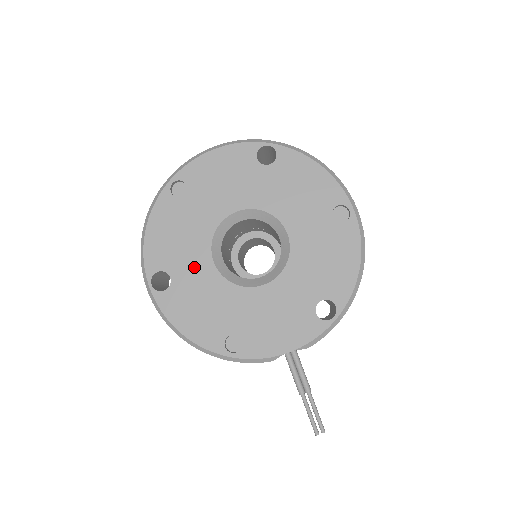
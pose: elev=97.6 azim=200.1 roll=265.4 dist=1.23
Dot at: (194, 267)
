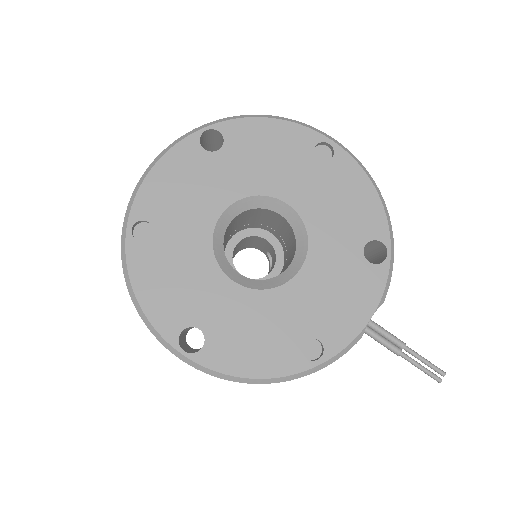
Dot at: (217, 301)
